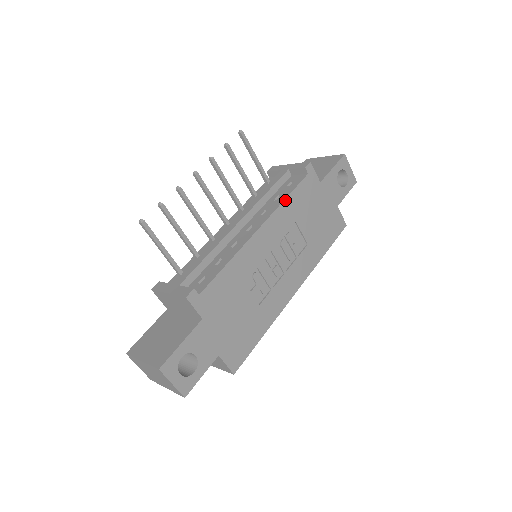
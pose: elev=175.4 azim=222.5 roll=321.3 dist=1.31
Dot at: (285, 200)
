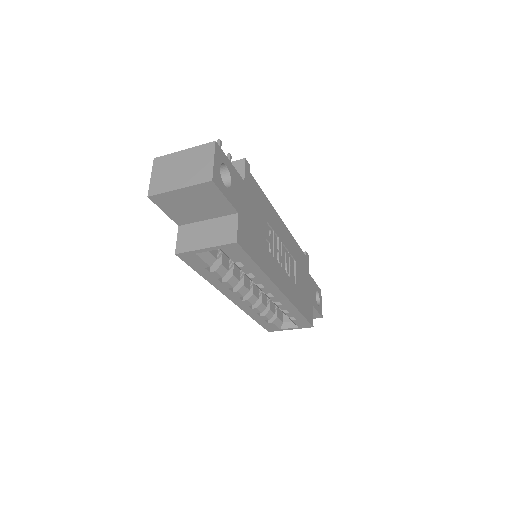
Dot at: (295, 241)
